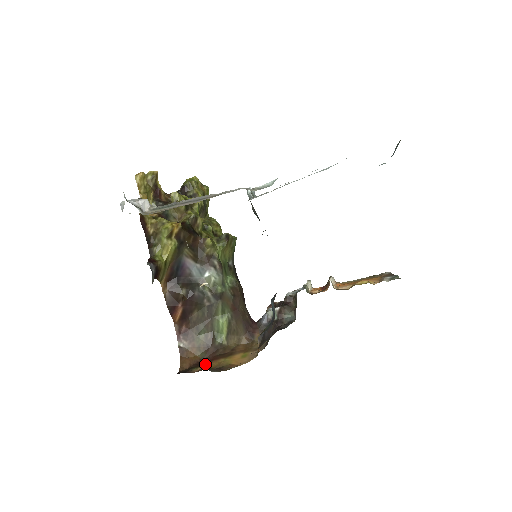
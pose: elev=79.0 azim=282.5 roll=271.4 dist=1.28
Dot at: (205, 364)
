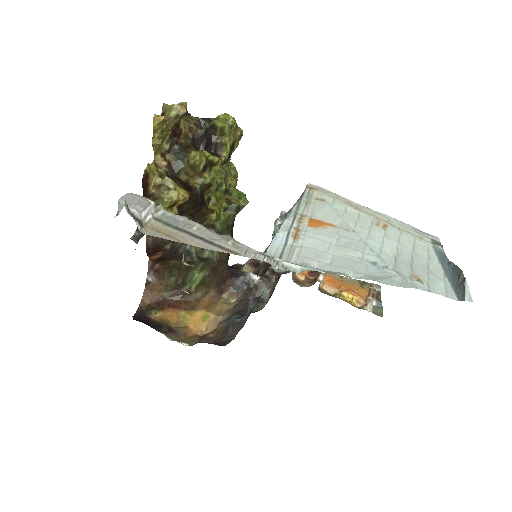
Dot at: (166, 309)
